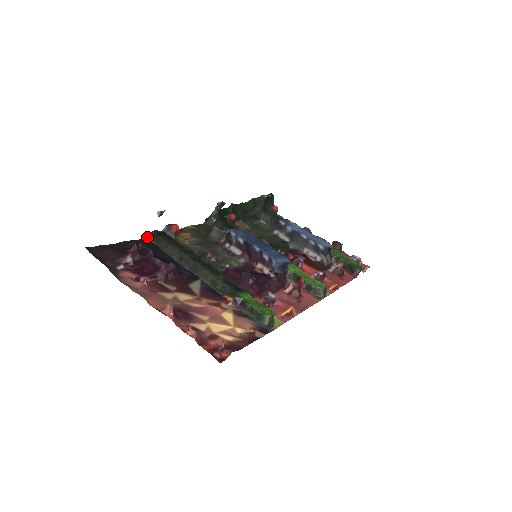
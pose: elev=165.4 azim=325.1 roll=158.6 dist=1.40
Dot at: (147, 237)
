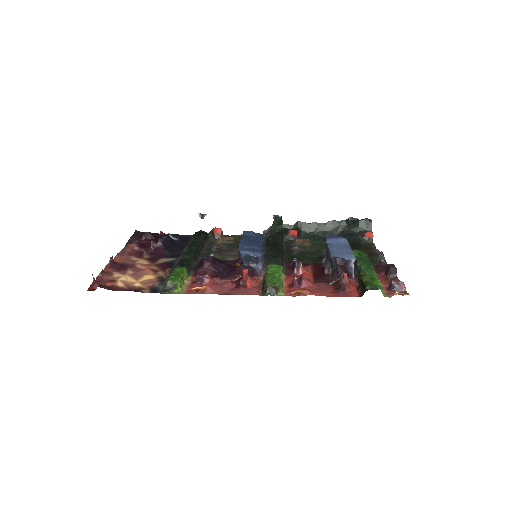
Dot at: (193, 235)
